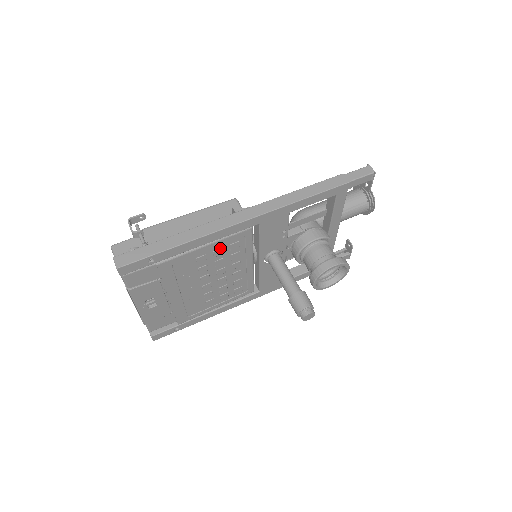
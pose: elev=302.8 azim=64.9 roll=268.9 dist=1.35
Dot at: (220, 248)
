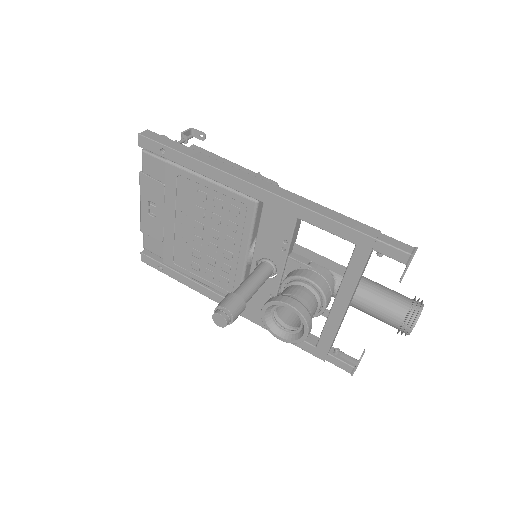
Dot at: (221, 199)
